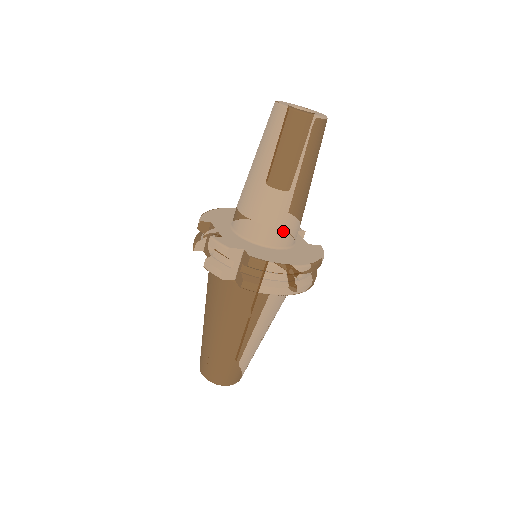
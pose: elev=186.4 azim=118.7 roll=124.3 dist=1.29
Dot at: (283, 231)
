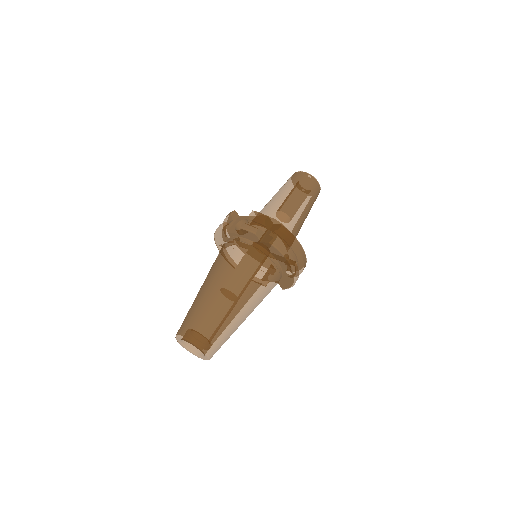
Dot at: occluded
